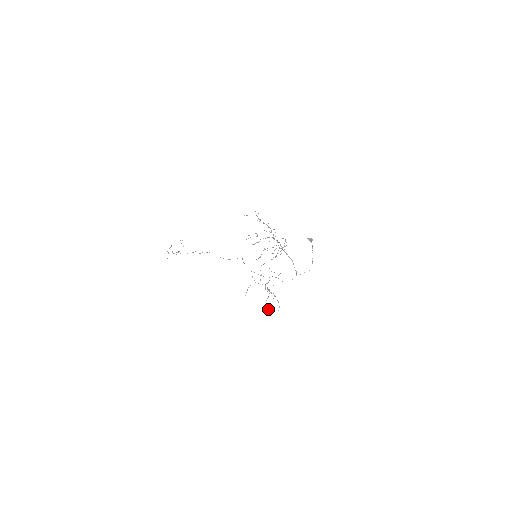
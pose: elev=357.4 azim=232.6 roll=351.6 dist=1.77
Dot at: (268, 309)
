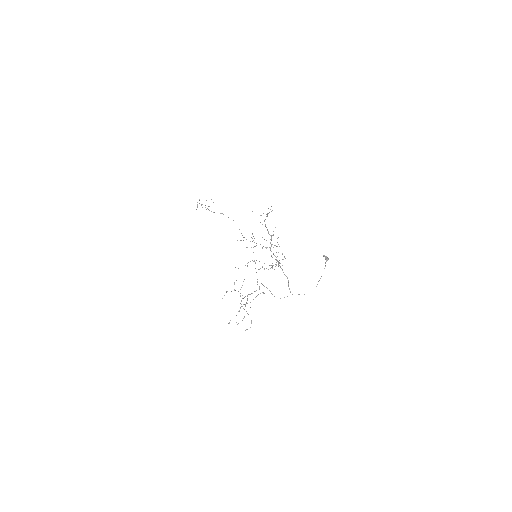
Dot at: (237, 324)
